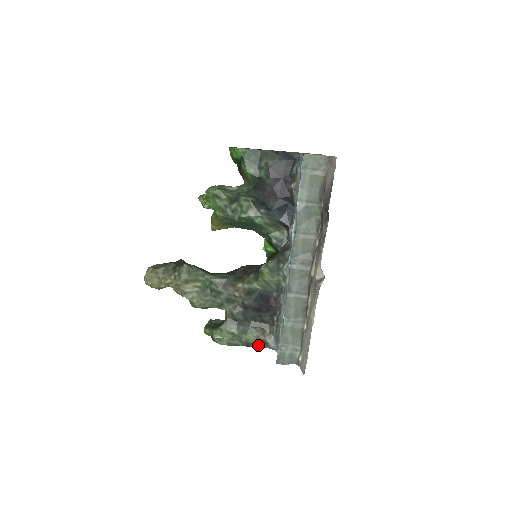
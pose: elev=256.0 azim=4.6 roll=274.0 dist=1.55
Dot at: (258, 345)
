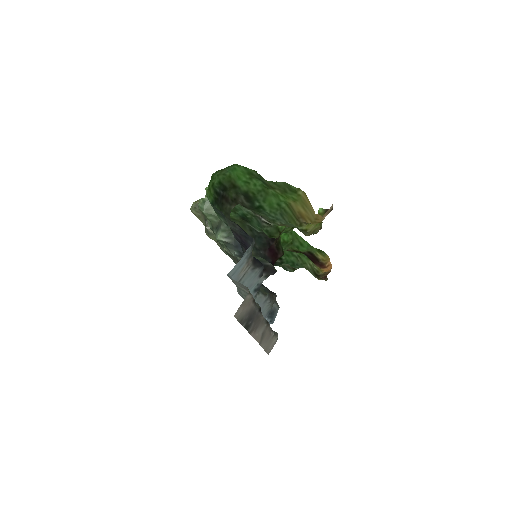
Dot at: occluded
